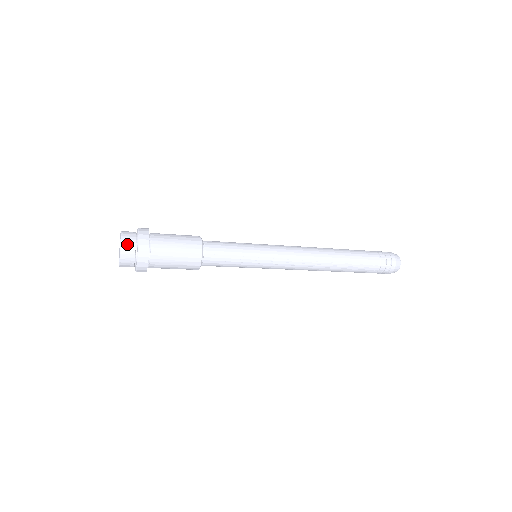
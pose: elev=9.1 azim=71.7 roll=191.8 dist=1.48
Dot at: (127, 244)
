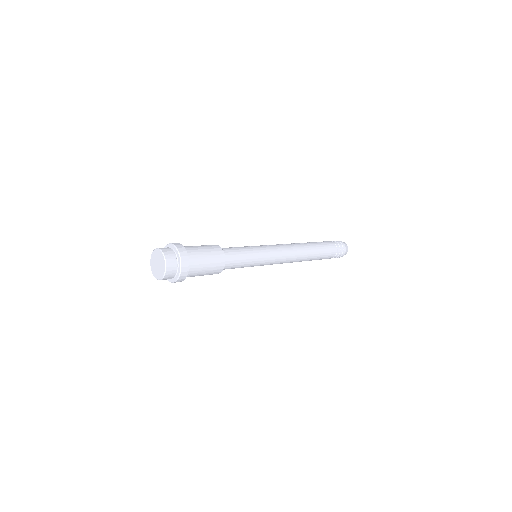
Dot at: (168, 277)
